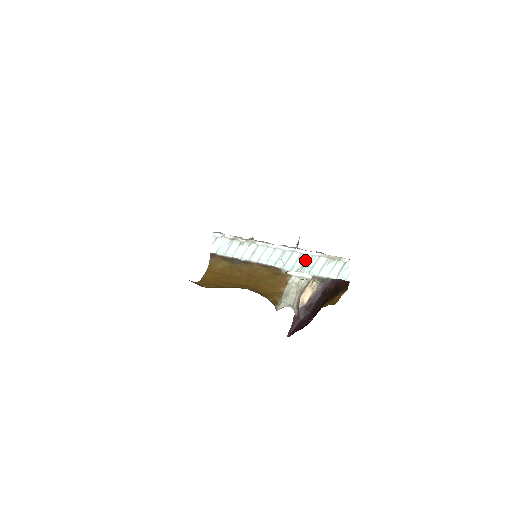
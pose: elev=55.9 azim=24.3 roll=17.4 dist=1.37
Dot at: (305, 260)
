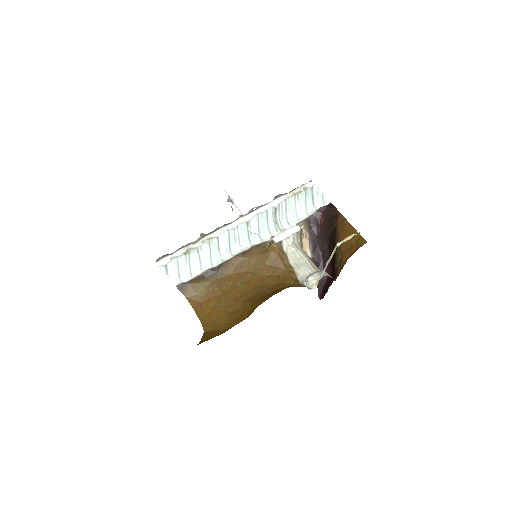
Dot at: (274, 215)
